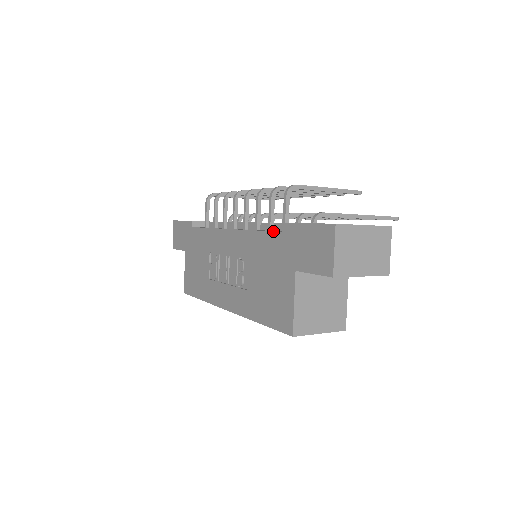
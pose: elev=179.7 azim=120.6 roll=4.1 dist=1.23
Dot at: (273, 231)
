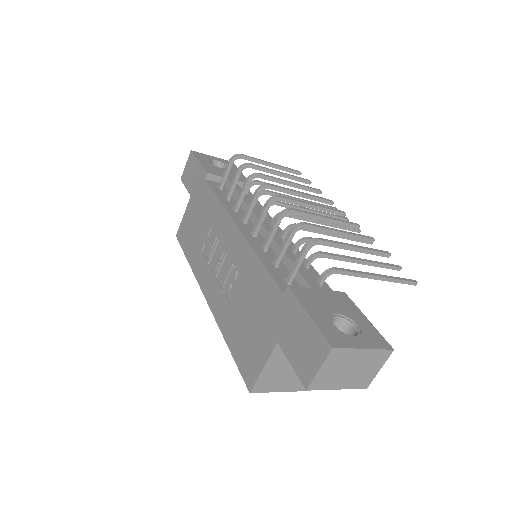
Dot at: (275, 281)
